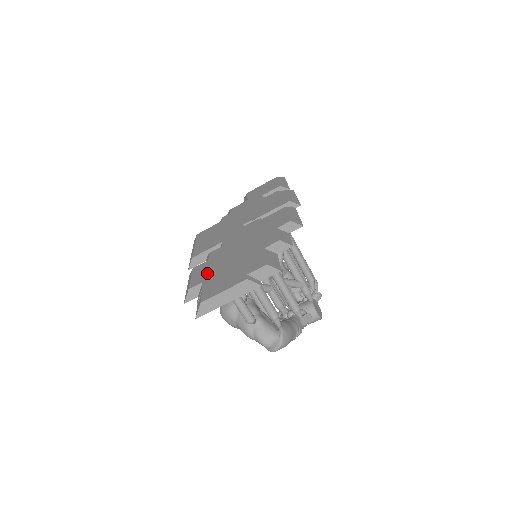
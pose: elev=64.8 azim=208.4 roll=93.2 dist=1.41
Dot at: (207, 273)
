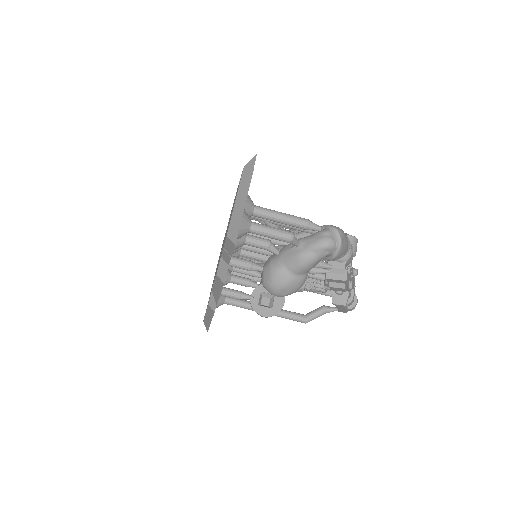
Dot at: occluded
